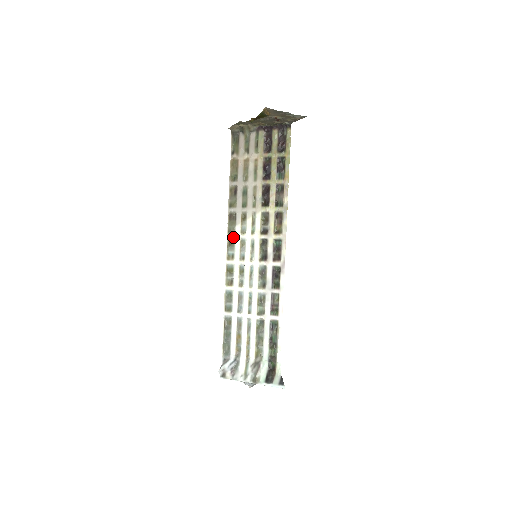
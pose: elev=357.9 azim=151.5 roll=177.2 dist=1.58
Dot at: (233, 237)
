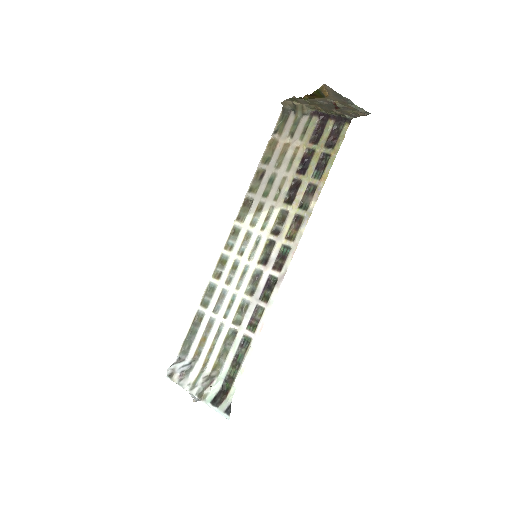
Dot at: (240, 226)
